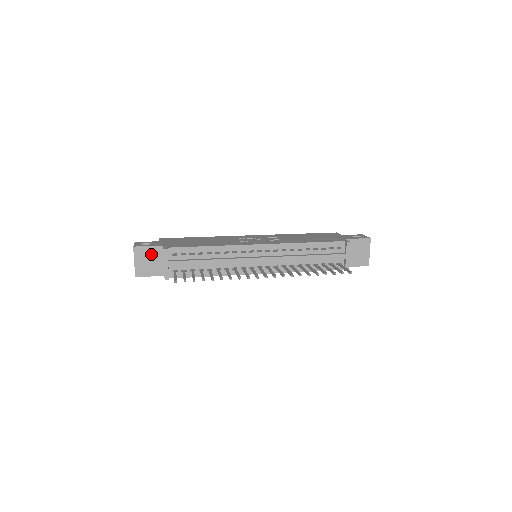
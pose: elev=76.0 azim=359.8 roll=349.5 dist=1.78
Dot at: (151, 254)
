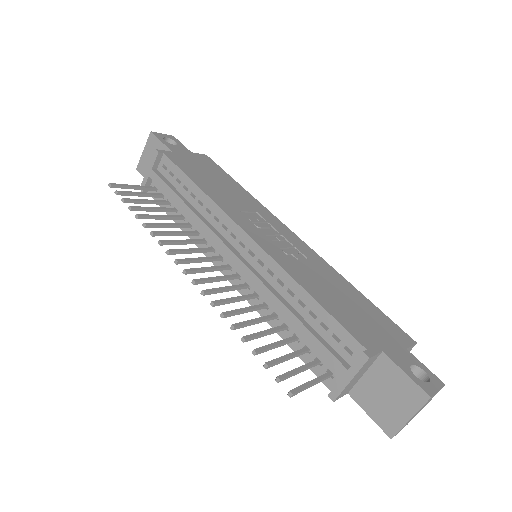
Dot at: occluded
